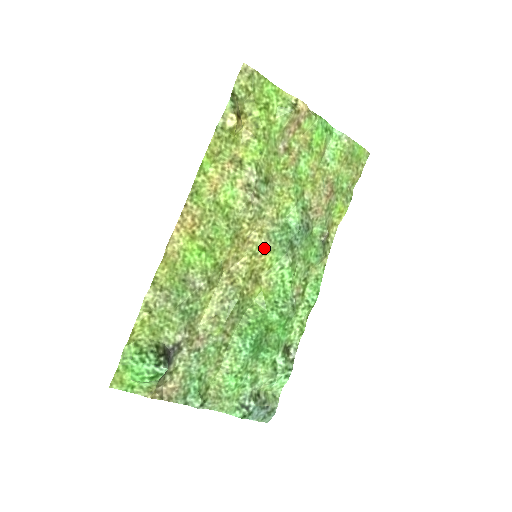
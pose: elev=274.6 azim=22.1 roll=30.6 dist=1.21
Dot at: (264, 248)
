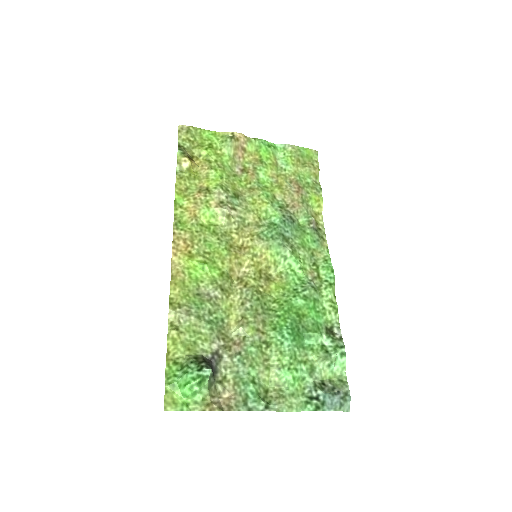
Dot at: (260, 248)
